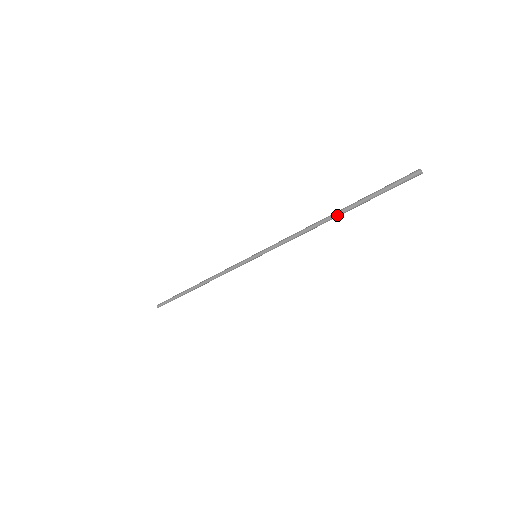
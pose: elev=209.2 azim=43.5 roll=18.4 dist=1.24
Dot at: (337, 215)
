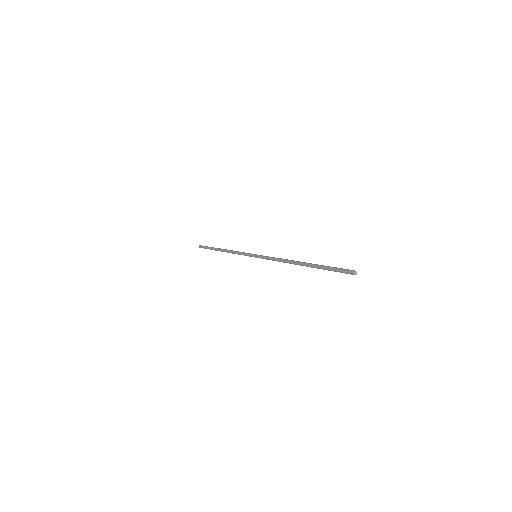
Dot at: occluded
